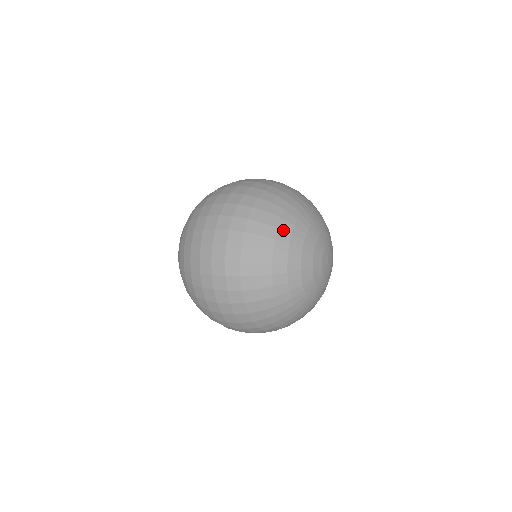
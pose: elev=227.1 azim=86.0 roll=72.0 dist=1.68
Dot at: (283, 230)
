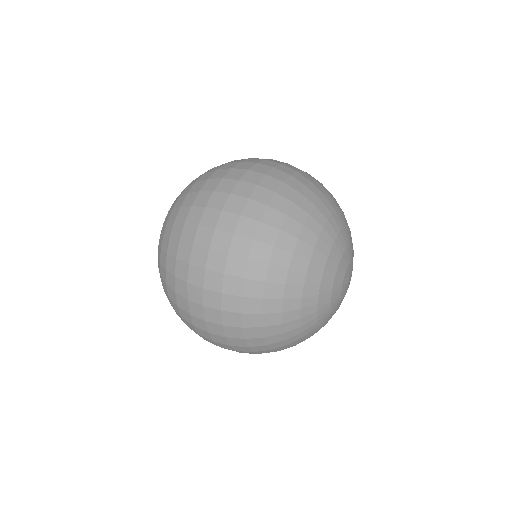
Dot at: (295, 270)
